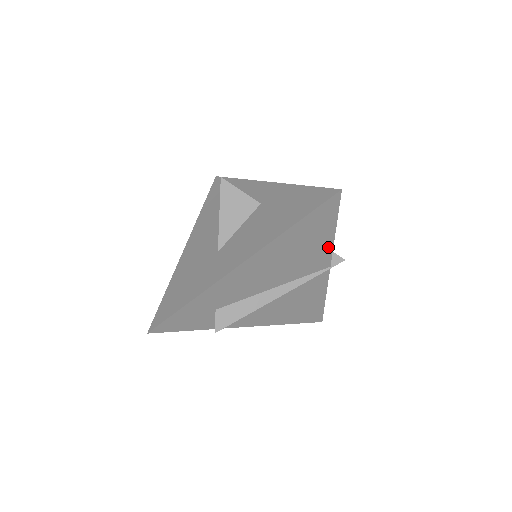
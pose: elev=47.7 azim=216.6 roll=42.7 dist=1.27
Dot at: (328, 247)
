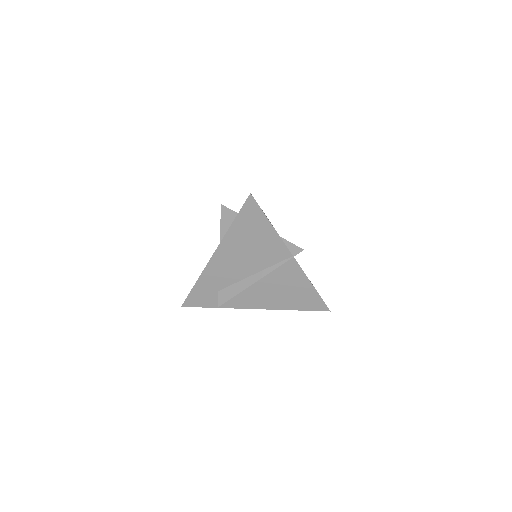
Dot at: (277, 239)
